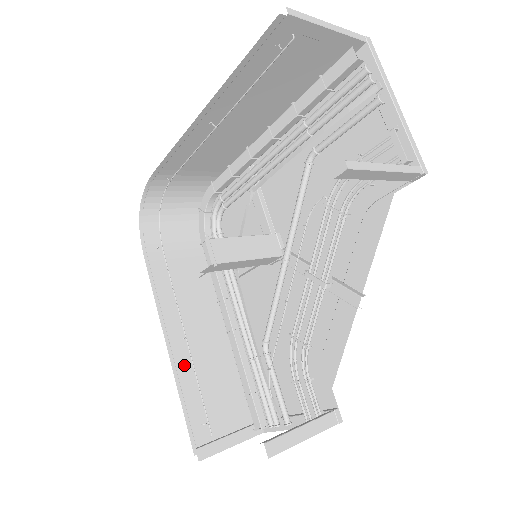
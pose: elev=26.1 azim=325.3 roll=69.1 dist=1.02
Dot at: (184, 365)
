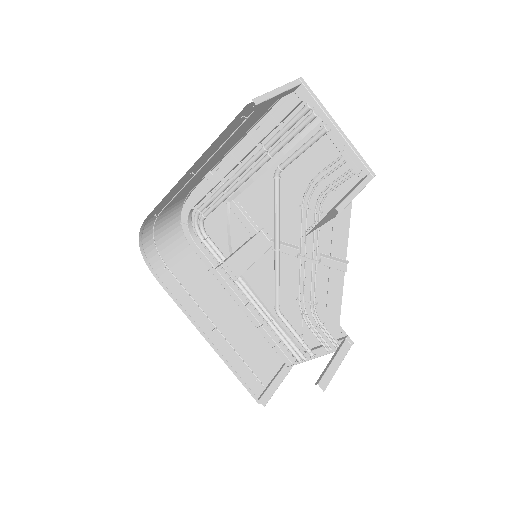
Dot at: (224, 348)
